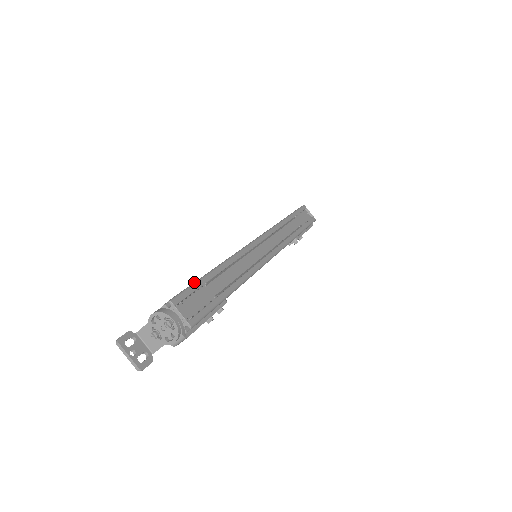
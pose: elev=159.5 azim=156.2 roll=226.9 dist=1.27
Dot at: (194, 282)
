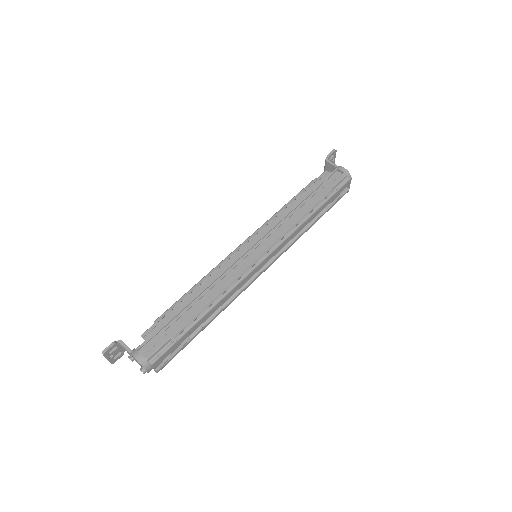
Dot at: (179, 337)
